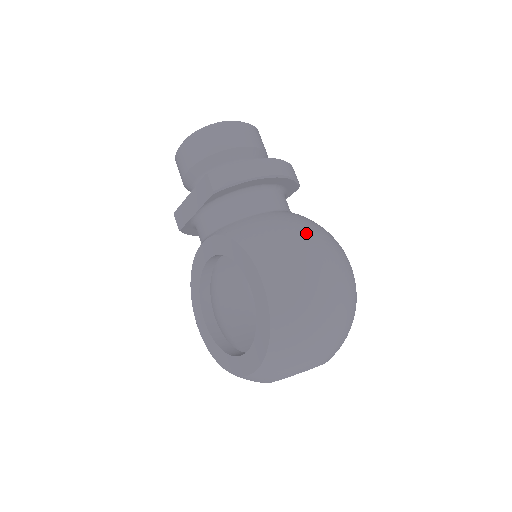
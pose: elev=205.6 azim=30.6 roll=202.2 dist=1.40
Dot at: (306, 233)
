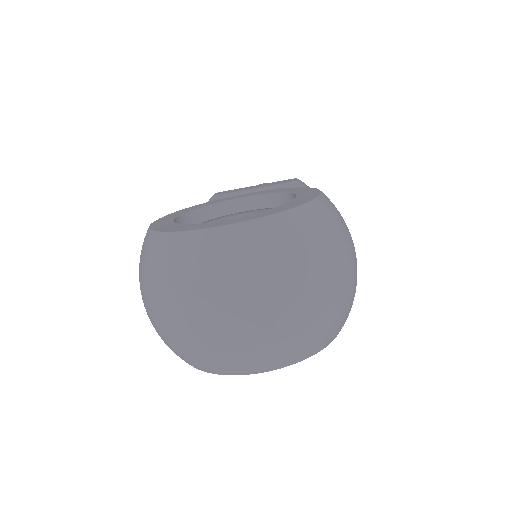
Dot at: occluded
